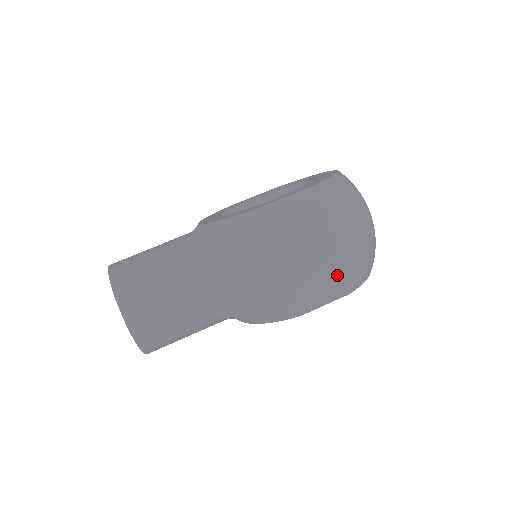
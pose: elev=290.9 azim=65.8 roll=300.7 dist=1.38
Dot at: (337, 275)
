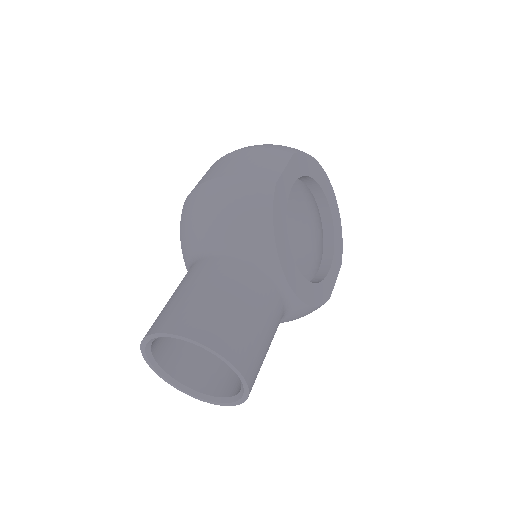
Dot at: (261, 153)
